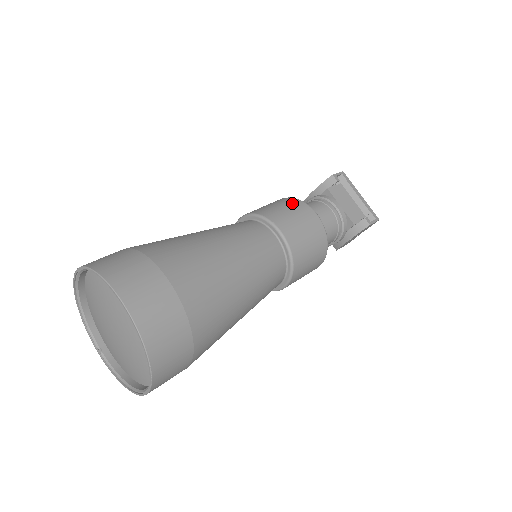
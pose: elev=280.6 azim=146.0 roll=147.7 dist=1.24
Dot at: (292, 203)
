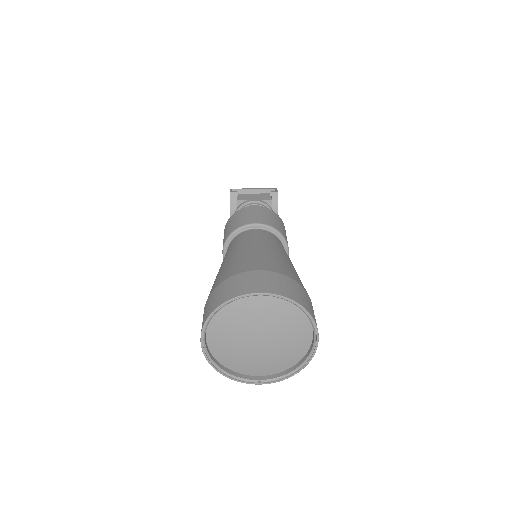
Dot at: (236, 215)
